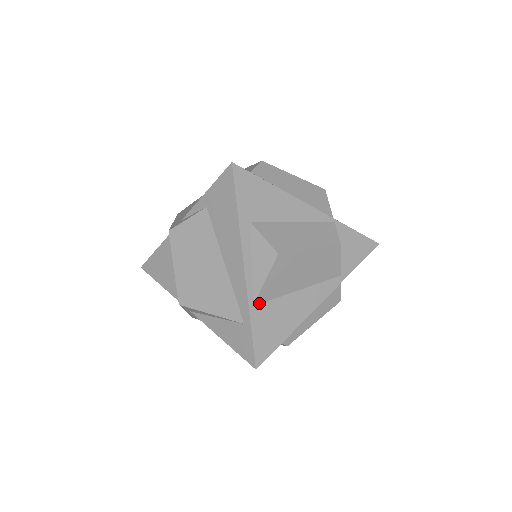
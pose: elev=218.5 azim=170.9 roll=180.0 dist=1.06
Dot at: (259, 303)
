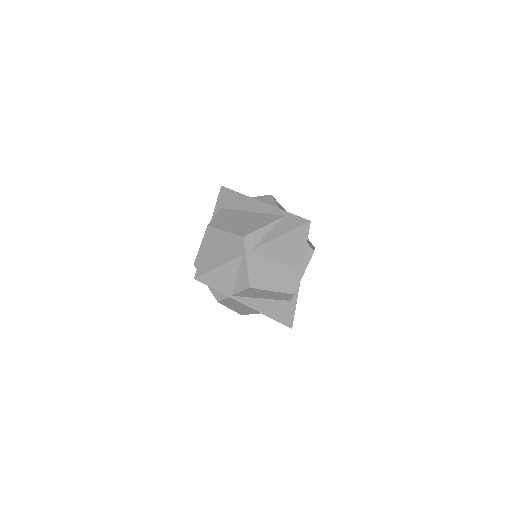
Dot at: occluded
